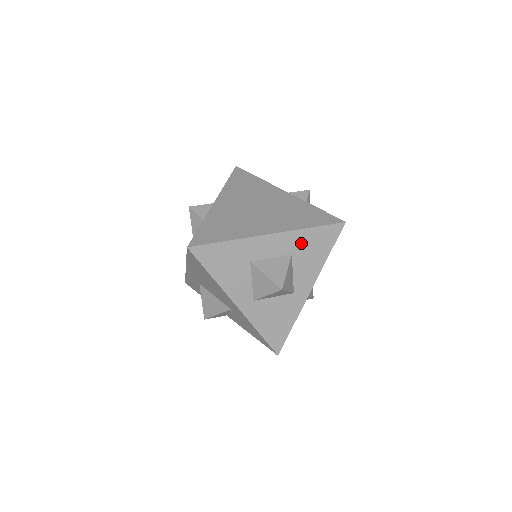
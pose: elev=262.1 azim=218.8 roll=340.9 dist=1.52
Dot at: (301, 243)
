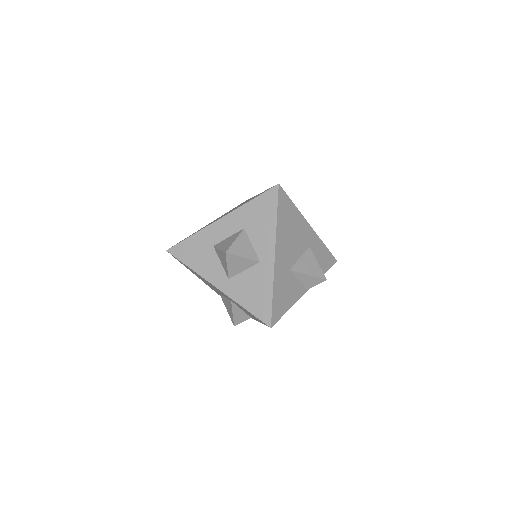
Dot at: (248, 216)
